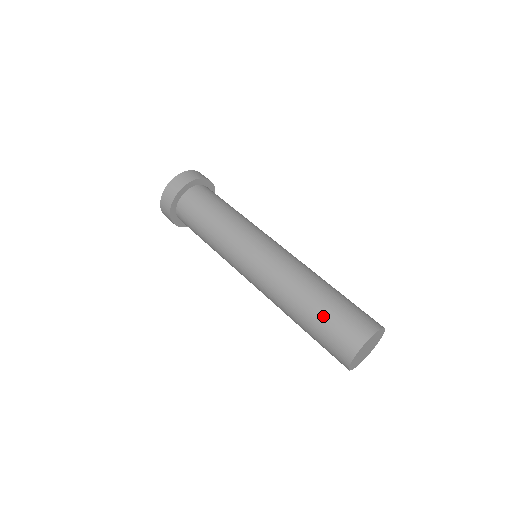
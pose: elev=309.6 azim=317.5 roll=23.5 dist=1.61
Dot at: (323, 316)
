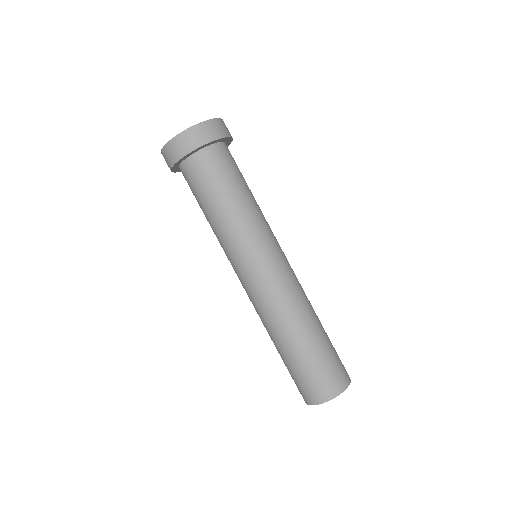
Dot at: (286, 365)
